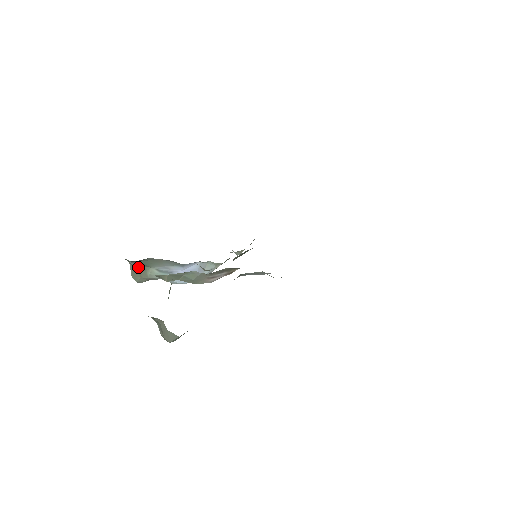
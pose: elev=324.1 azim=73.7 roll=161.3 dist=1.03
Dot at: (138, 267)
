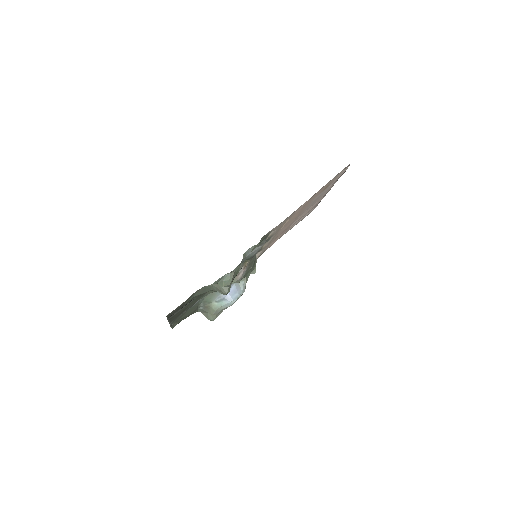
Dot at: (206, 308)
